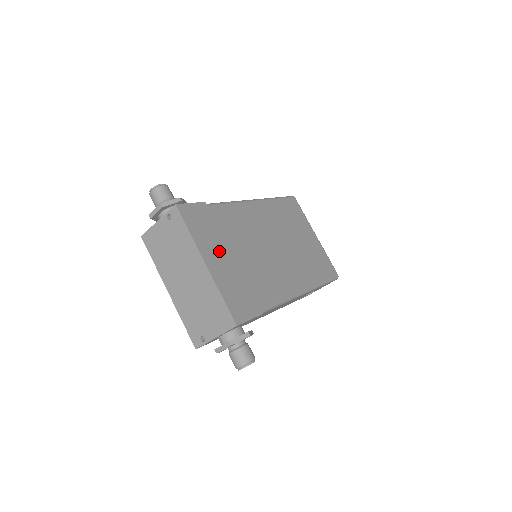
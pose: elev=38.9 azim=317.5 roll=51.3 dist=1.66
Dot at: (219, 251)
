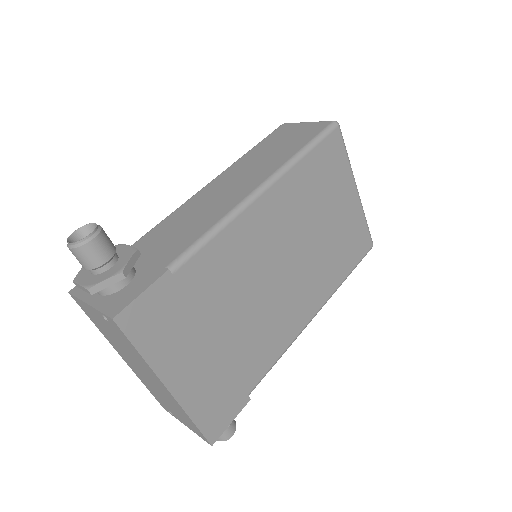
Dot at: (191, 351)
